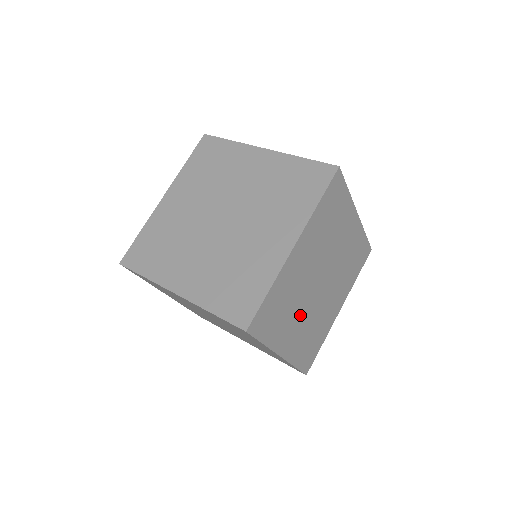
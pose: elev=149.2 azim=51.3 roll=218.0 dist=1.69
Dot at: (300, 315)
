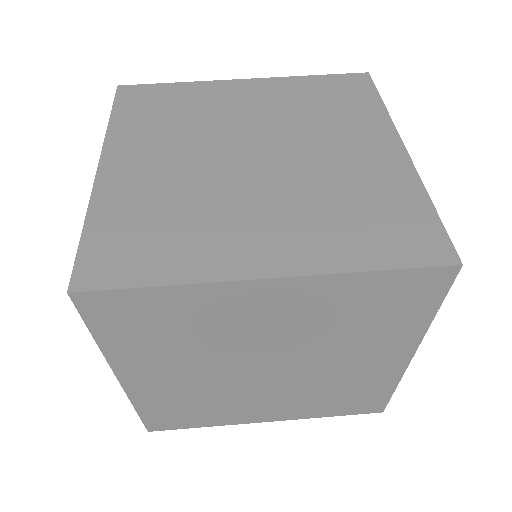
Dot at: occluded
